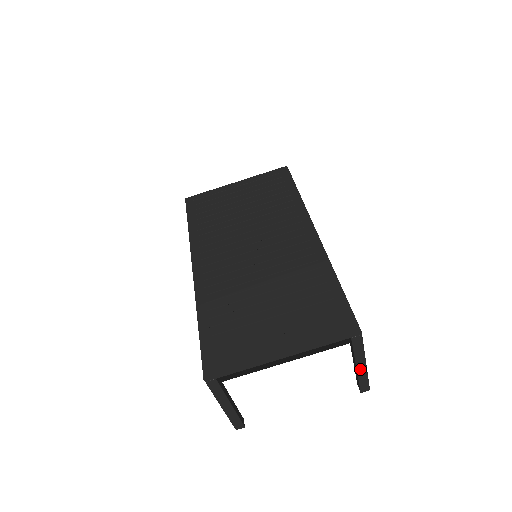
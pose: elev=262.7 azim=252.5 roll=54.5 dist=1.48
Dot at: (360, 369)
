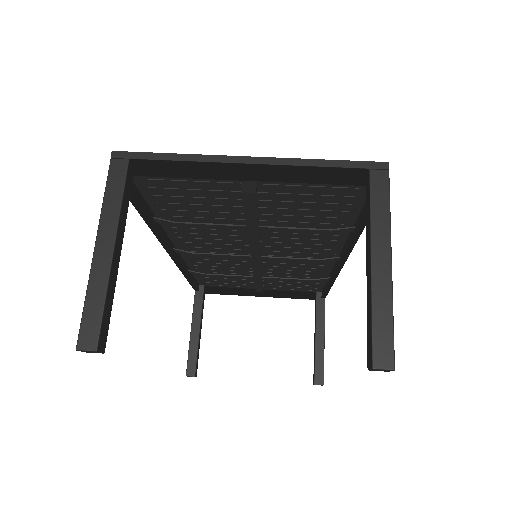
Dot at: (378, 272)
